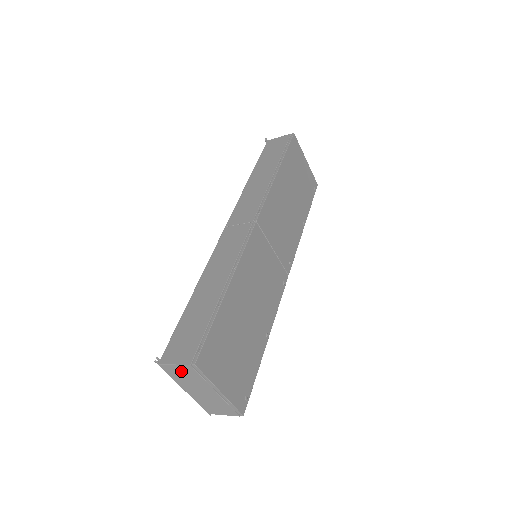
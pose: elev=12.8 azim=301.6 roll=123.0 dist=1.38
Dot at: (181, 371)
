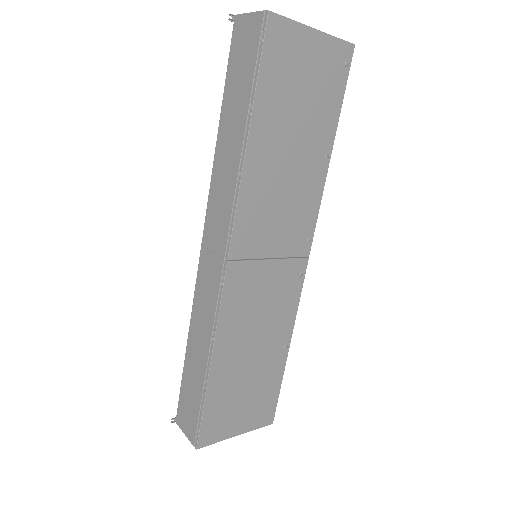
Dot at: occluded
